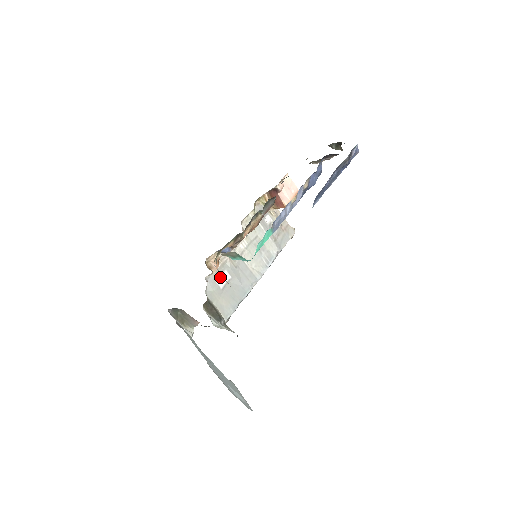
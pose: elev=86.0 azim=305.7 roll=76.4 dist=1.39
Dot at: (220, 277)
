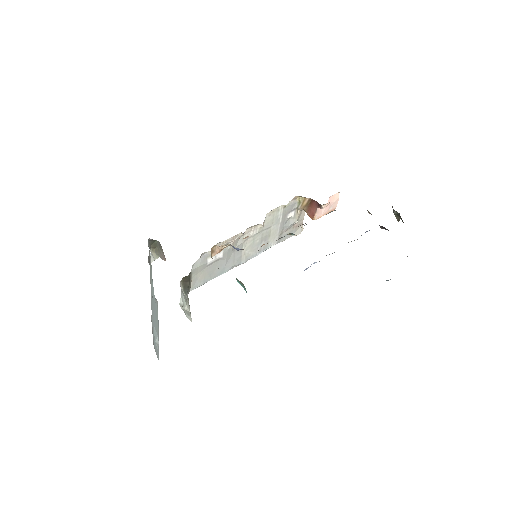
Dot at: occluded
